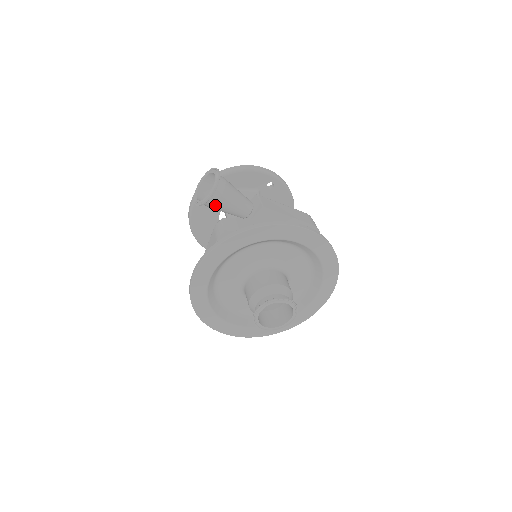
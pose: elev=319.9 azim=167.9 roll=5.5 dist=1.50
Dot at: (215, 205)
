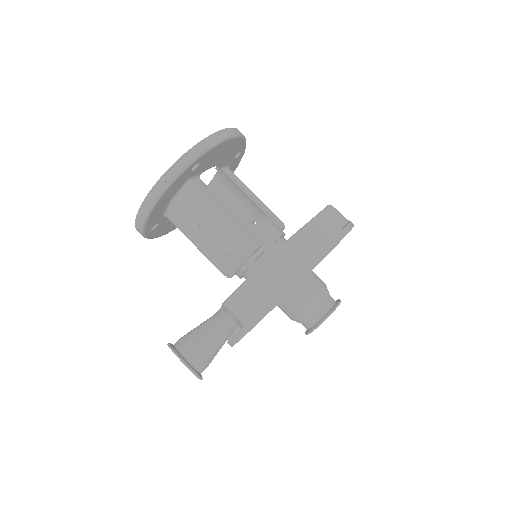
Dot at: occluded
